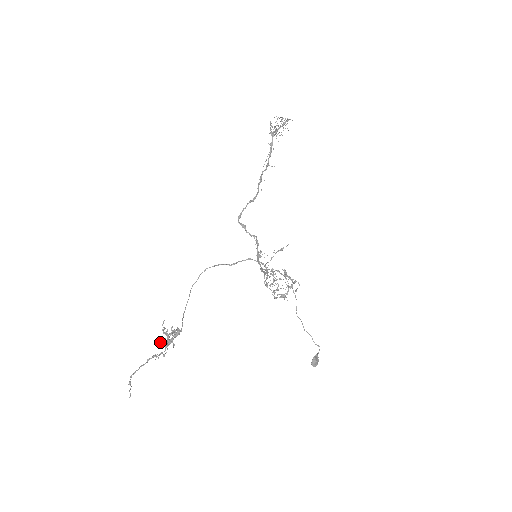
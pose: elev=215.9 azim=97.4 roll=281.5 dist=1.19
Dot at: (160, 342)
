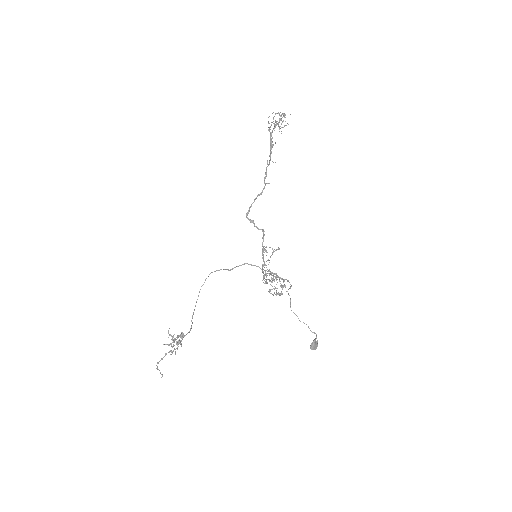
Dot at: (168, 345)
